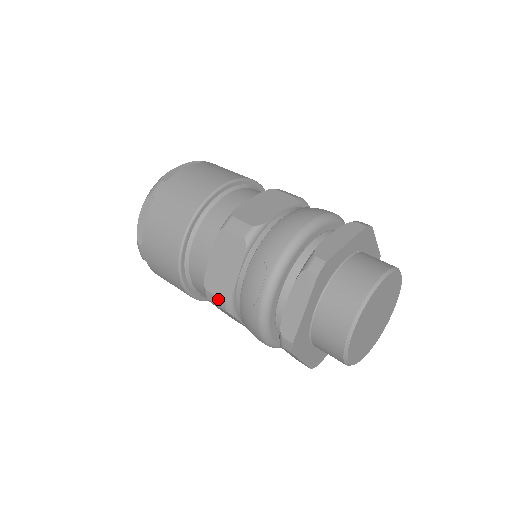
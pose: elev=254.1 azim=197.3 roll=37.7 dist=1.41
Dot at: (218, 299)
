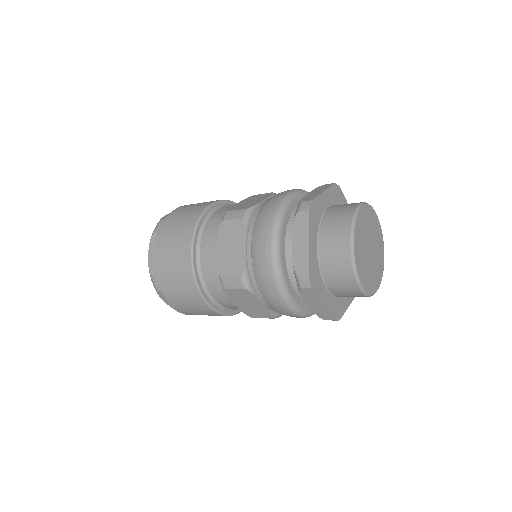
Dot at: occluded
